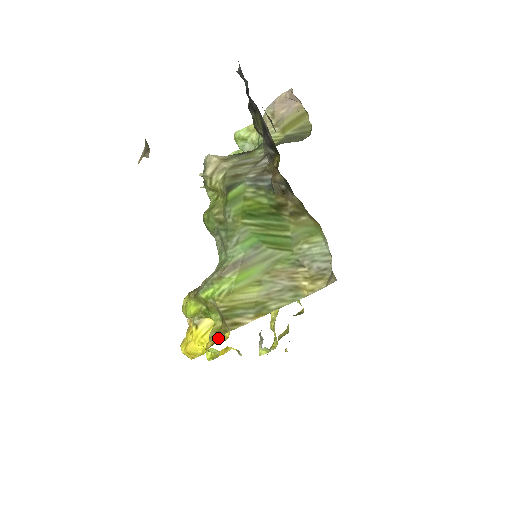
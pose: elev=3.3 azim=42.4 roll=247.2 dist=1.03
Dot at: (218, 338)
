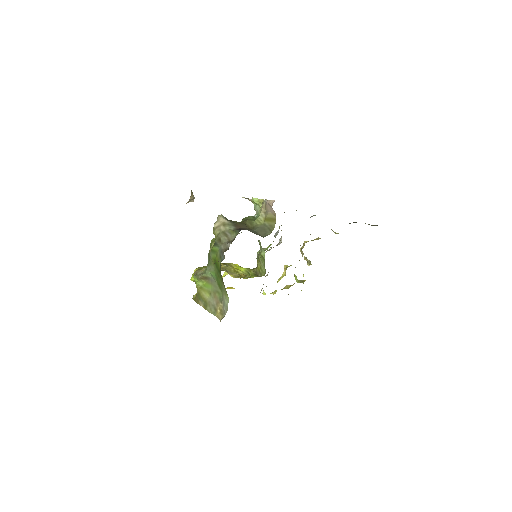
Dot at: occluded
